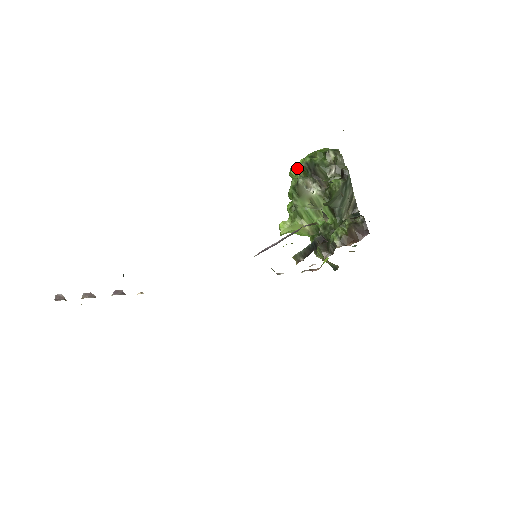
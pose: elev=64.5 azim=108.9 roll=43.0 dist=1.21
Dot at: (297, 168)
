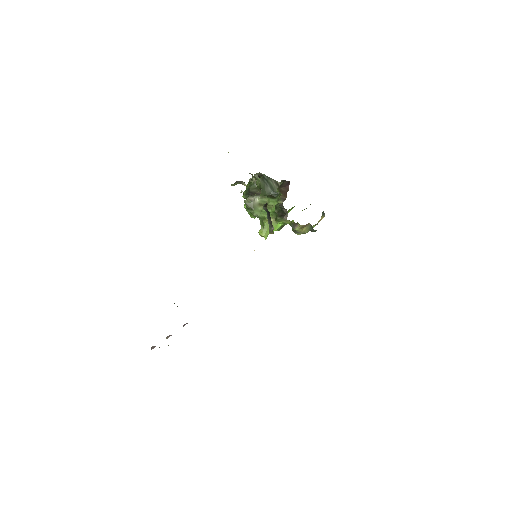
Dot at: occluded
